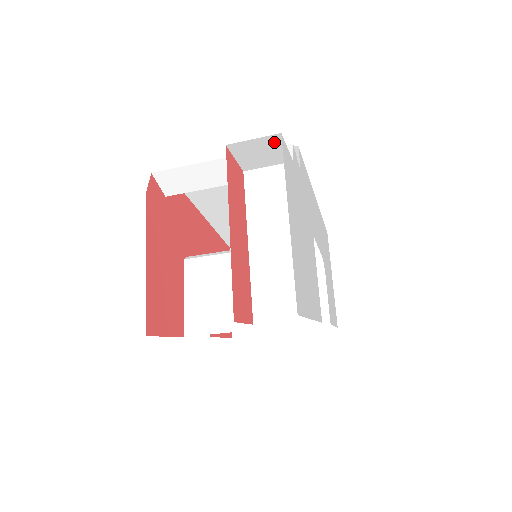
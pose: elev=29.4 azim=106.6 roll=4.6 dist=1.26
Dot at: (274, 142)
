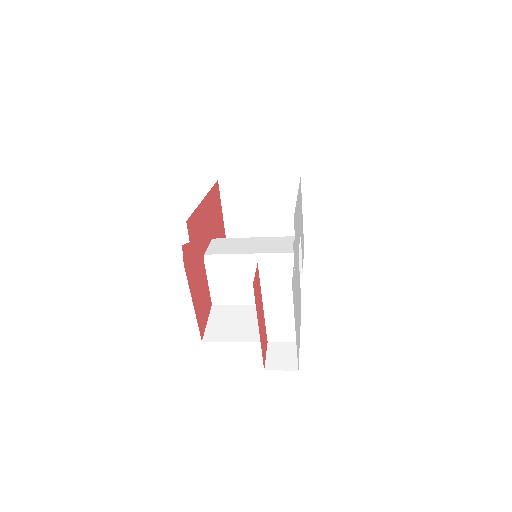
Dot at: occluded
